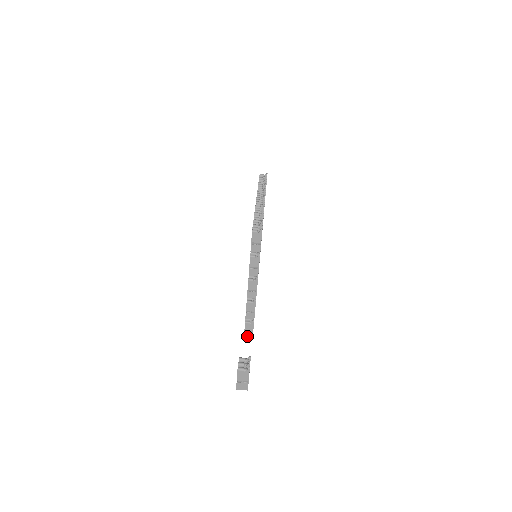
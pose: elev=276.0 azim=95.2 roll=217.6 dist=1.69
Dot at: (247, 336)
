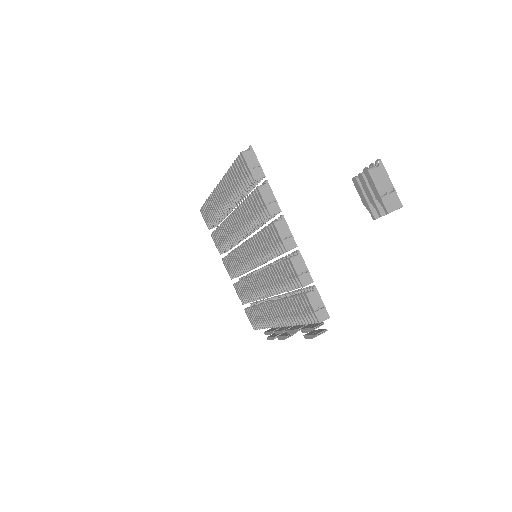
Dot at: (321, 317)
